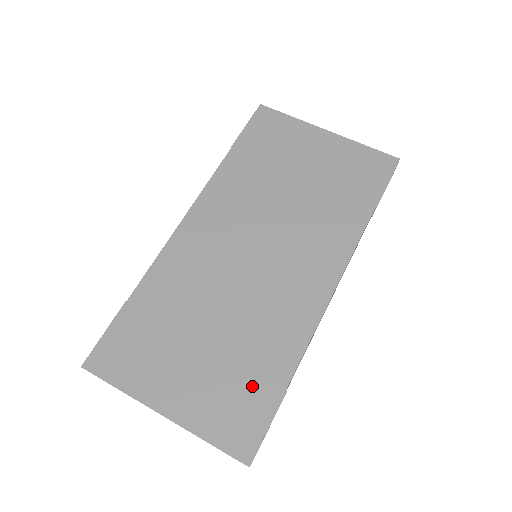
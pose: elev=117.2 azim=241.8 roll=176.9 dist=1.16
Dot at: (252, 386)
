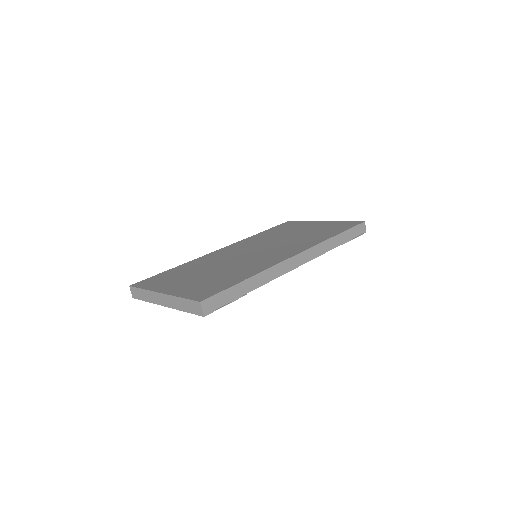
Dot at: (222, 281)
